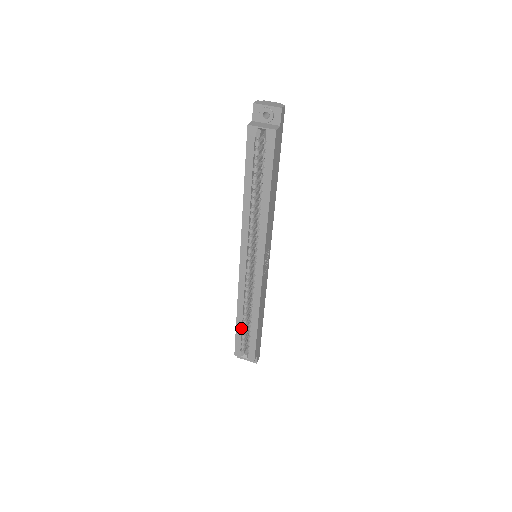
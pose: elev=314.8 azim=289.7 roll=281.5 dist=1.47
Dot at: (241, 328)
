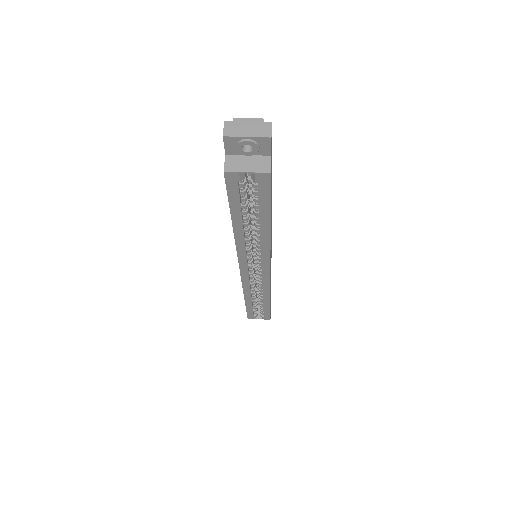
Dot at: (251, 306)
